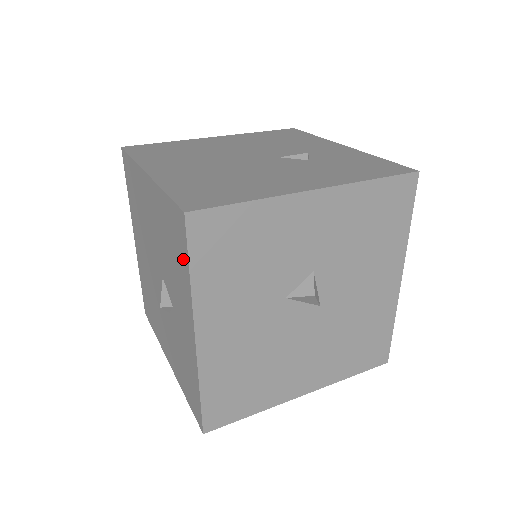
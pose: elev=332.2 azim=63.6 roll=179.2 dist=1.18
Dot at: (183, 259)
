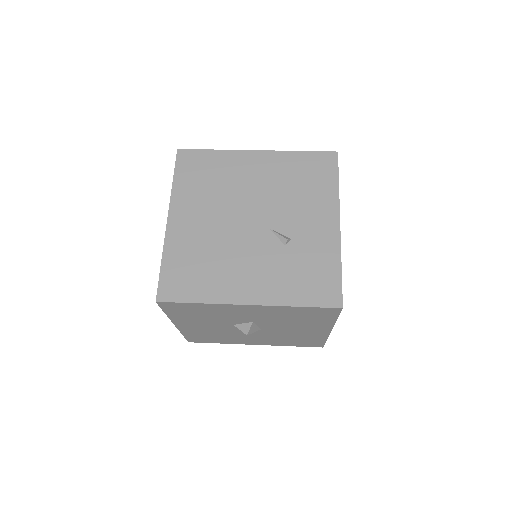
Dot at: occluded
